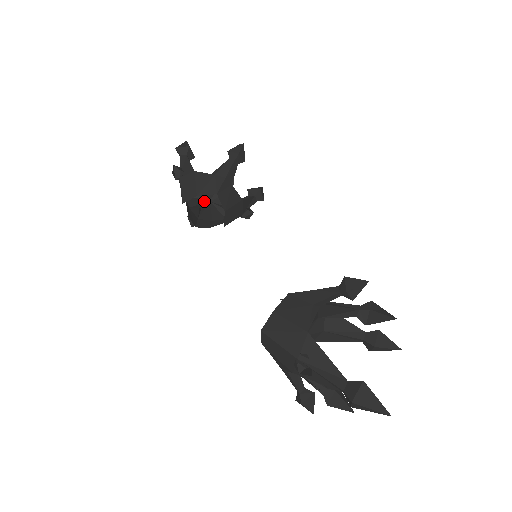
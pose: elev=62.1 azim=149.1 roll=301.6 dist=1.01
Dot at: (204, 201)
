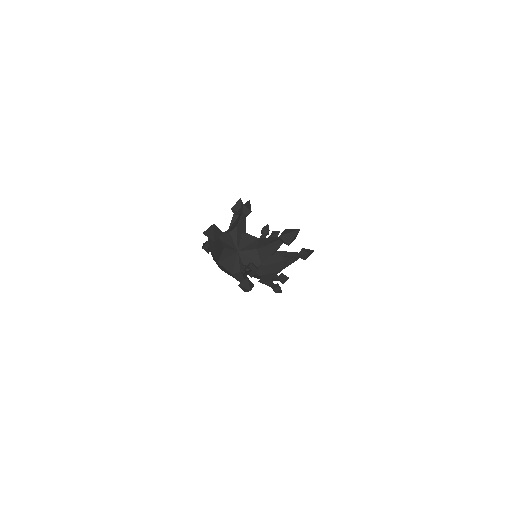
Dot at: (261, 265)
